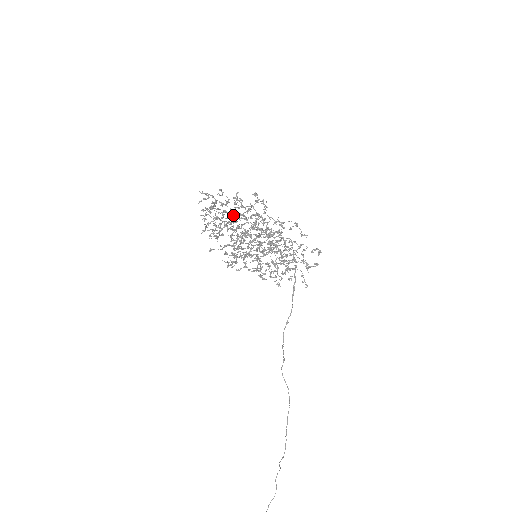
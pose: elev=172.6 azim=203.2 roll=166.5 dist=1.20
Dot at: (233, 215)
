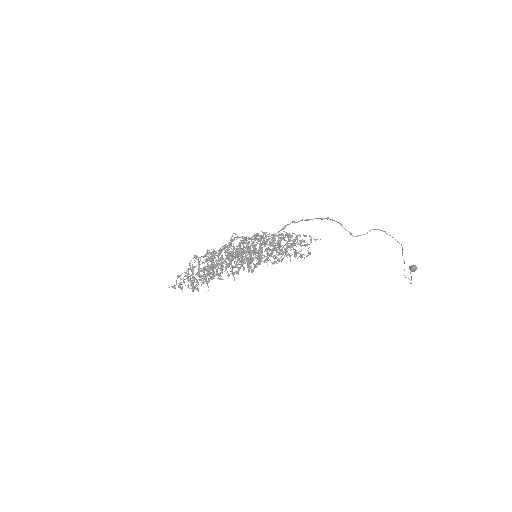
Dot at: occluded
